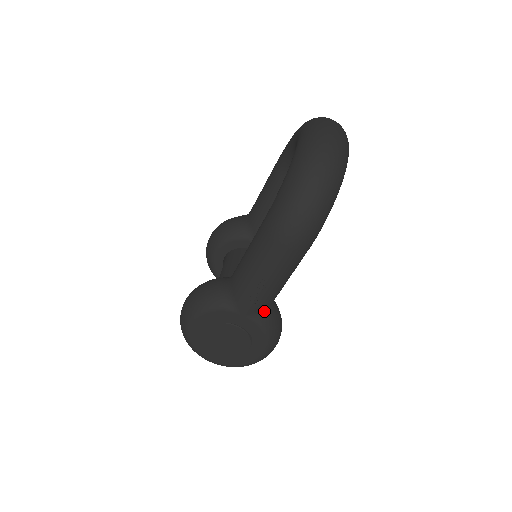
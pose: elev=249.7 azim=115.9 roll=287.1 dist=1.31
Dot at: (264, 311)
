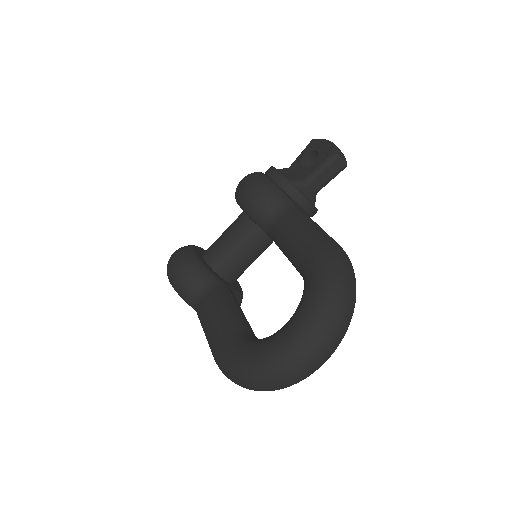
Dot at: occluded
